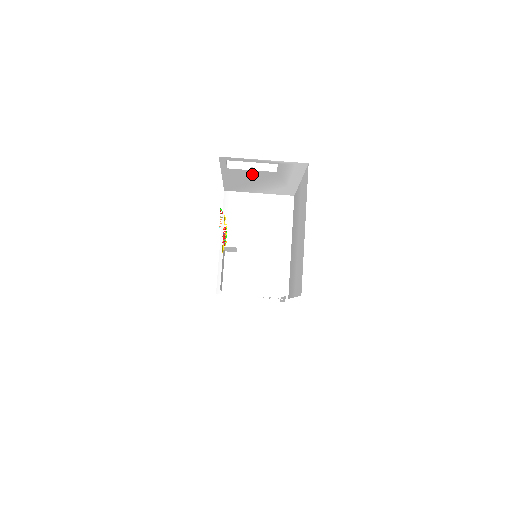
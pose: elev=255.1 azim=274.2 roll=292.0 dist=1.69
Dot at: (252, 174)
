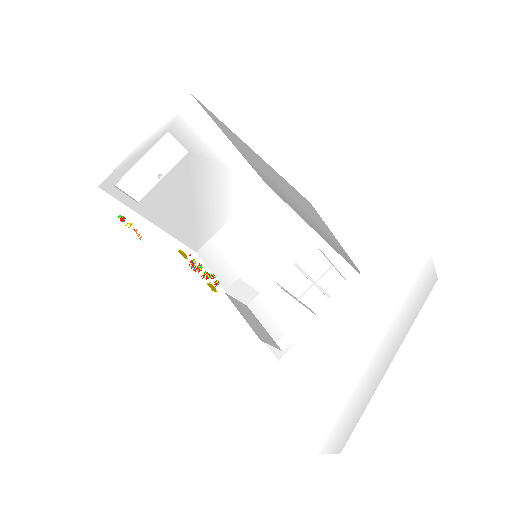
Dot at: (174, 186)
